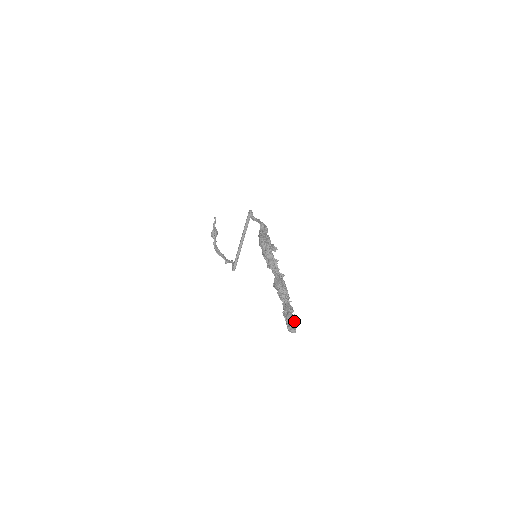
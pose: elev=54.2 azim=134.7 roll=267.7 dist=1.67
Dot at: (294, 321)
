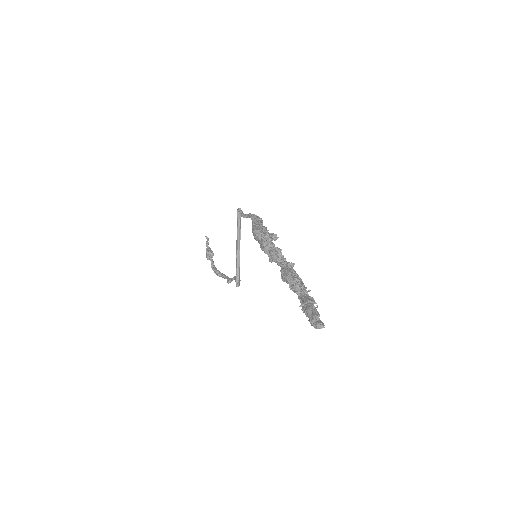
Dot at: (318, 313)
